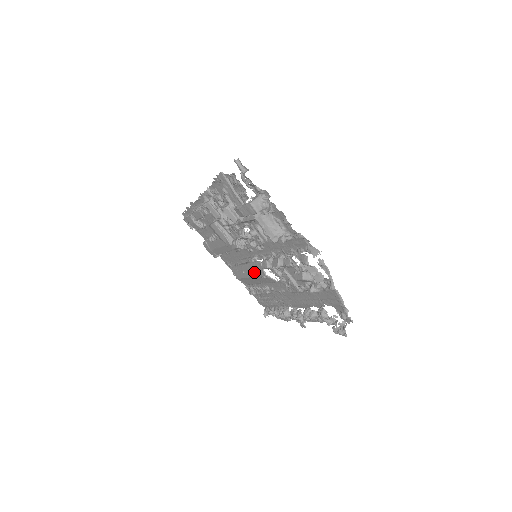
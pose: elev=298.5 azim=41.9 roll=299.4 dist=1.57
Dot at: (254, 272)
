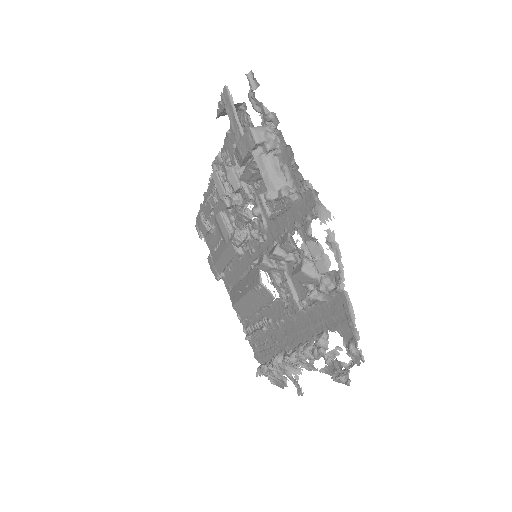
Dot at: (250, 284)
